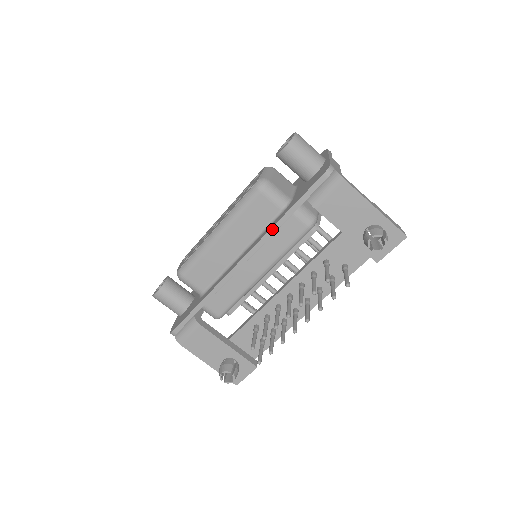
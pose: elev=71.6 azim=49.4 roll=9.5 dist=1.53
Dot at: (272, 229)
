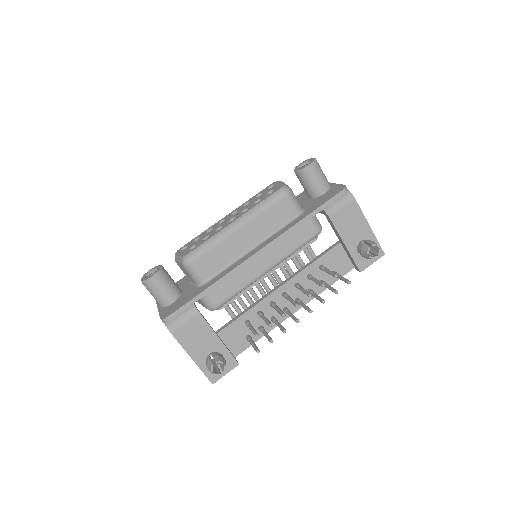
Dot at: (292, 227)
